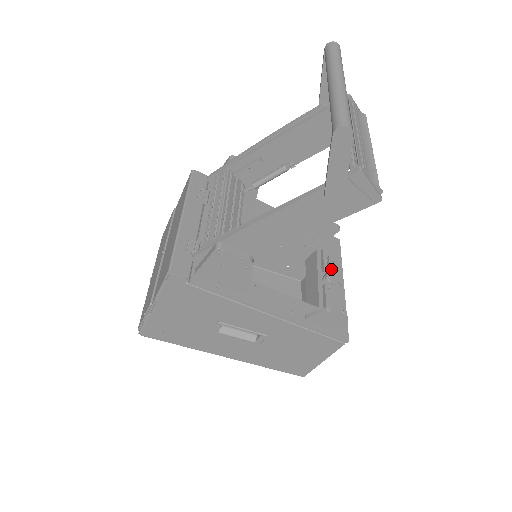
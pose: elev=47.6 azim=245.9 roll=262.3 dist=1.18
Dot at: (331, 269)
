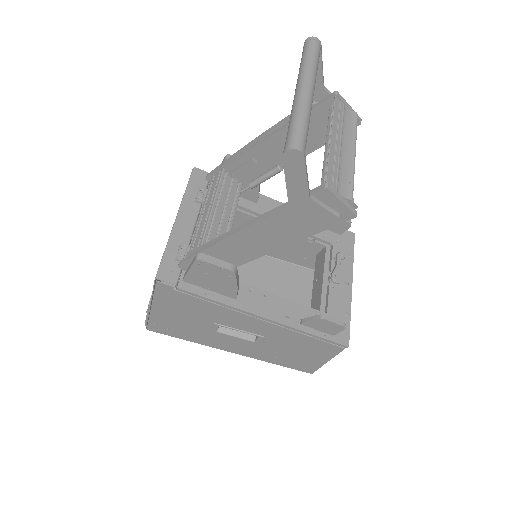
Dot at: (338, 268)
